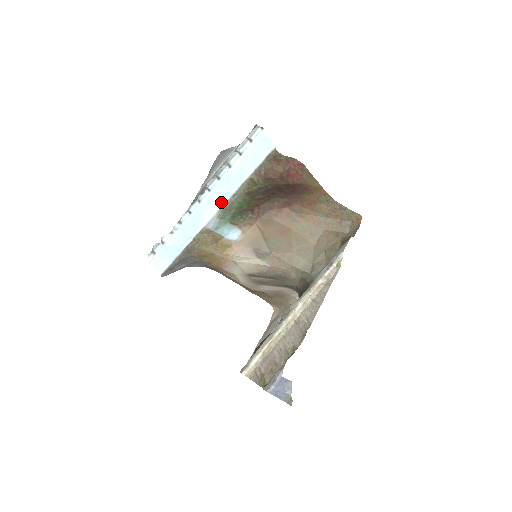
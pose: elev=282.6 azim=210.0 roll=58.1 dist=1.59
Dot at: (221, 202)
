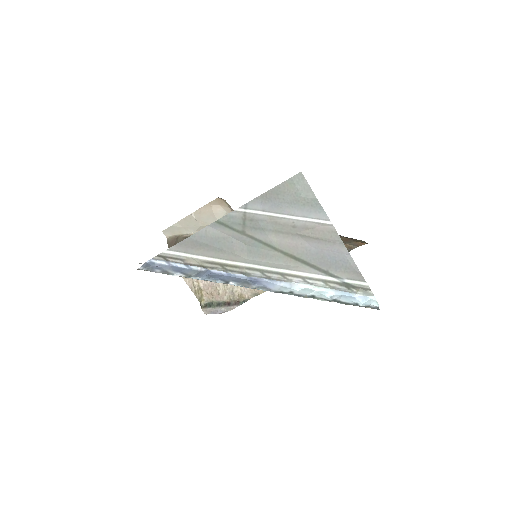
Dot at: occluded
